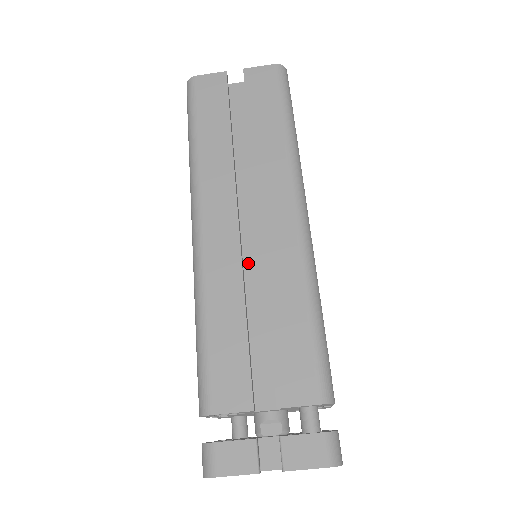
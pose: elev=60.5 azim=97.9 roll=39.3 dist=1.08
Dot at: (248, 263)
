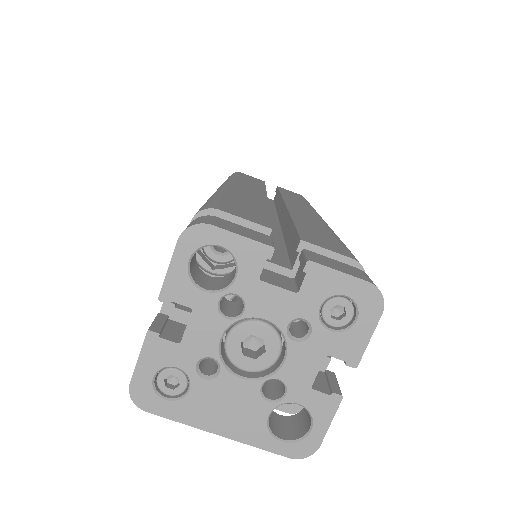
Dot at: occluded
